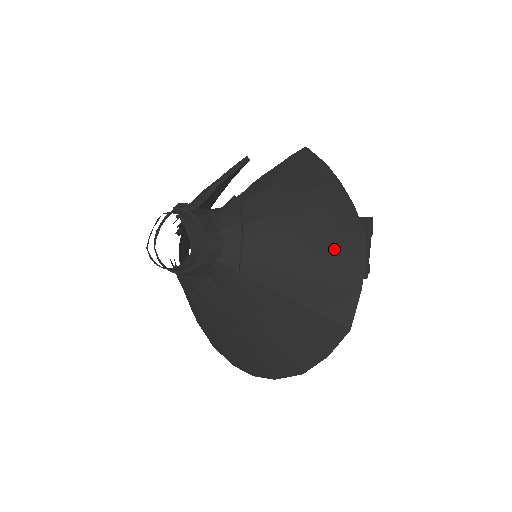
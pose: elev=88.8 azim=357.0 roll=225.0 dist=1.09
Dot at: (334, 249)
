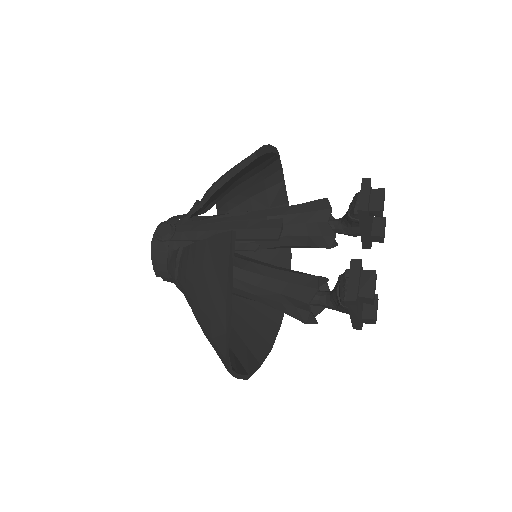
Dot at: (213, 346)
